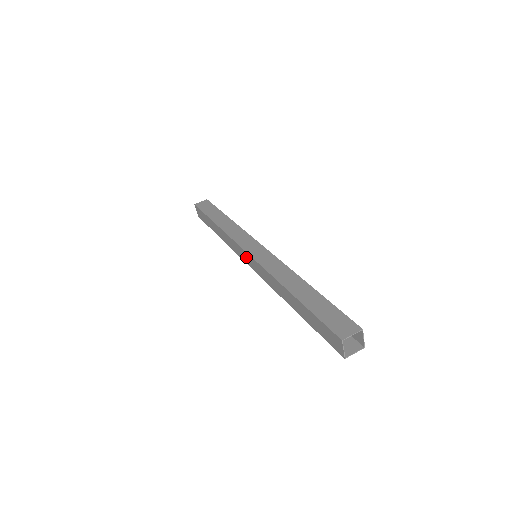
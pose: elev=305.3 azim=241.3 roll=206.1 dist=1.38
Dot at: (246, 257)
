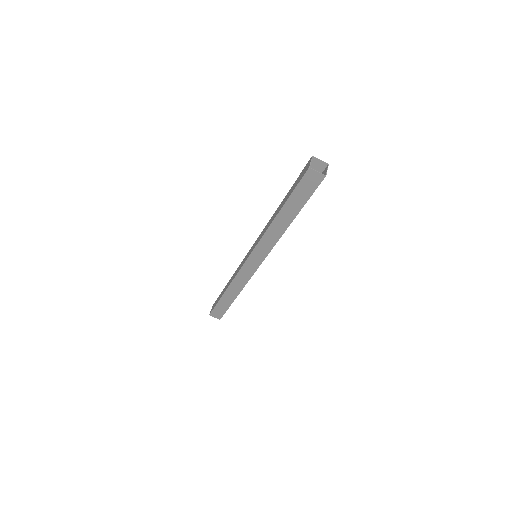
Dot at: (250, 252)
